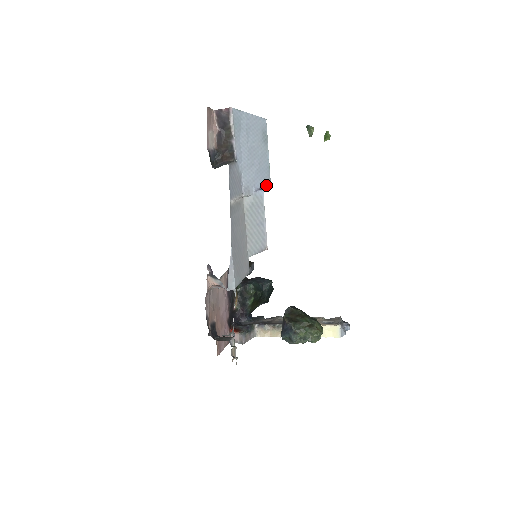
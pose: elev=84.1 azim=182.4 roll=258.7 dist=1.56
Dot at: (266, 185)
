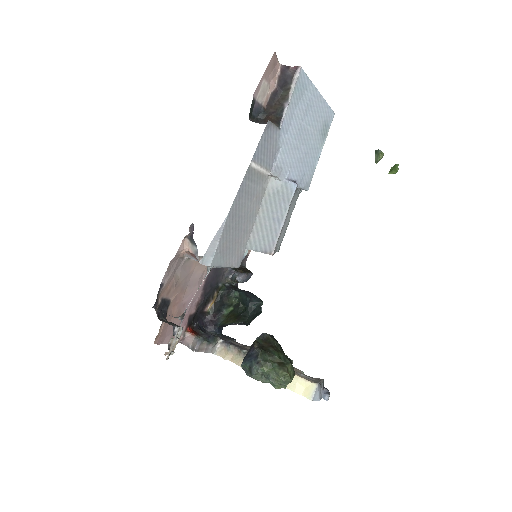
Dot at: (303, 184)
